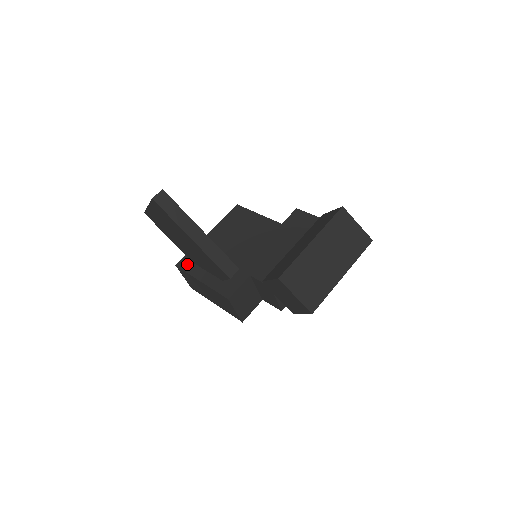
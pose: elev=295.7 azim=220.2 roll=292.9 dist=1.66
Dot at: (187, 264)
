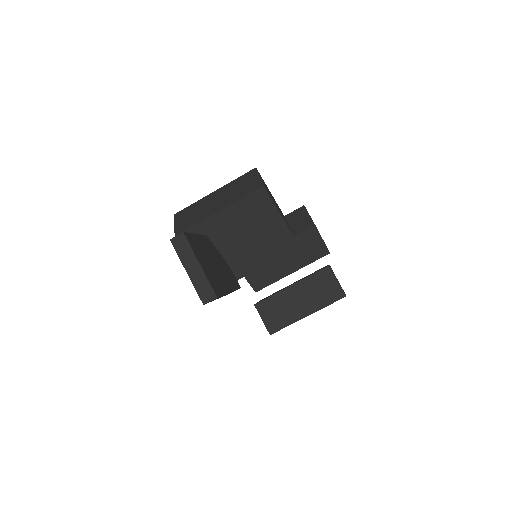
Dot at: occluded
